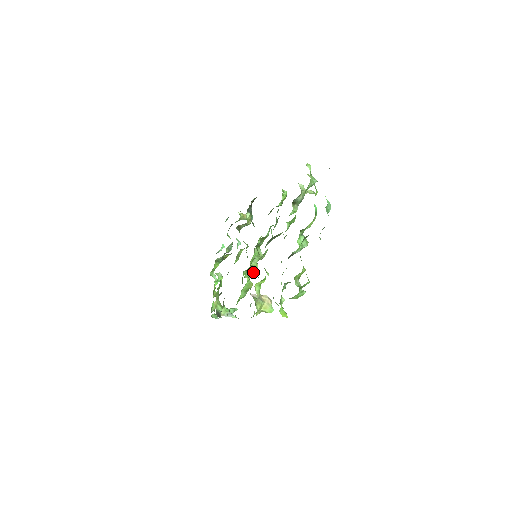
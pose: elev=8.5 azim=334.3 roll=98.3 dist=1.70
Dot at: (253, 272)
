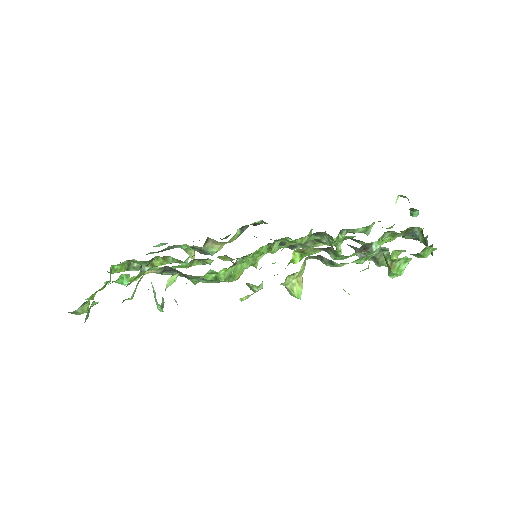
Dot at: (286, 244)
